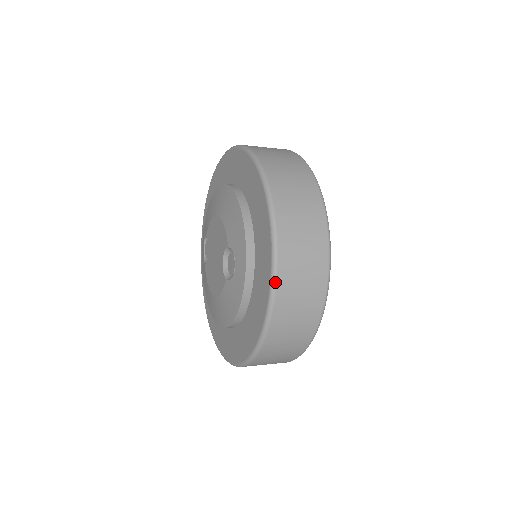
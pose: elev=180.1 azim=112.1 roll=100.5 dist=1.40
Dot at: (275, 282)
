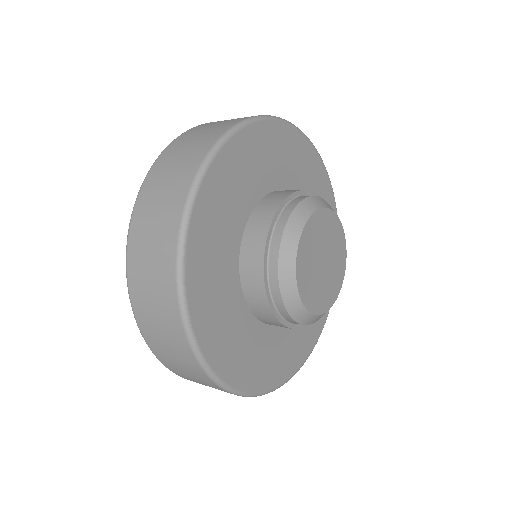
Dot at: (128, 287)
